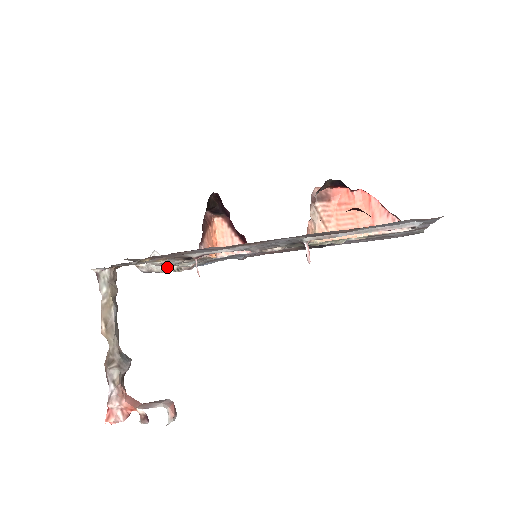
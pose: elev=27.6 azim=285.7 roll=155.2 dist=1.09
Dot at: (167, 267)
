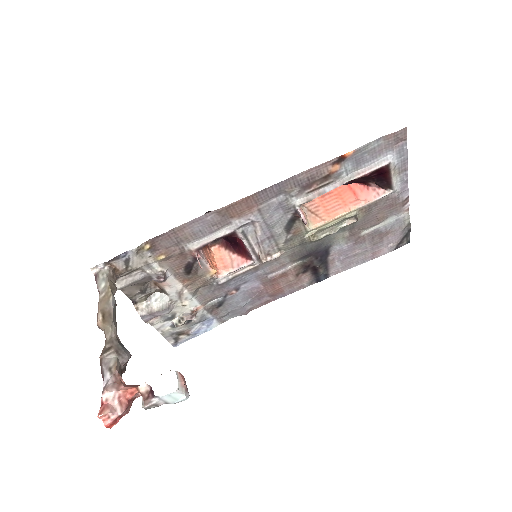
Dot at: (168, 303)
